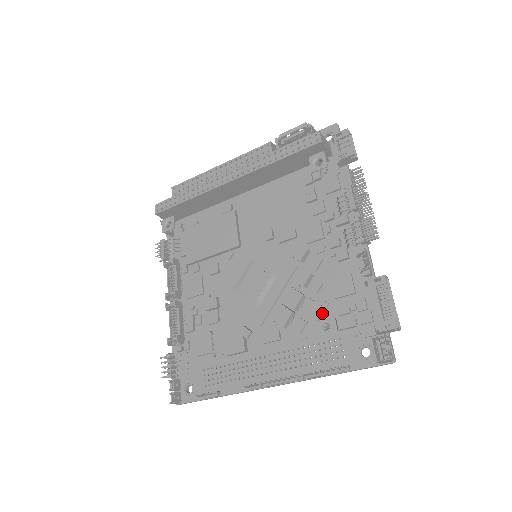
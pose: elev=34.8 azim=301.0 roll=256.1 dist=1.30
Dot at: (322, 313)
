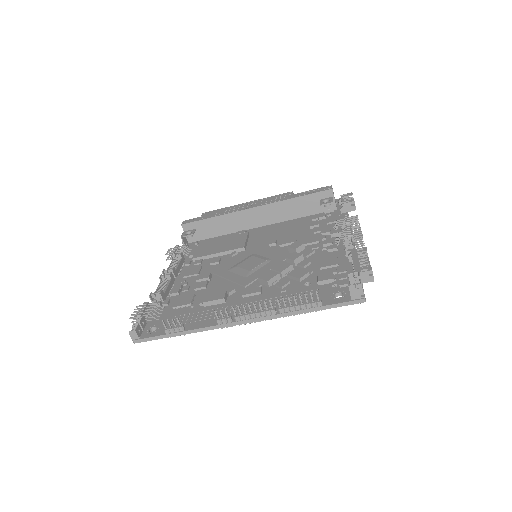
Dot at: (305, 276)
